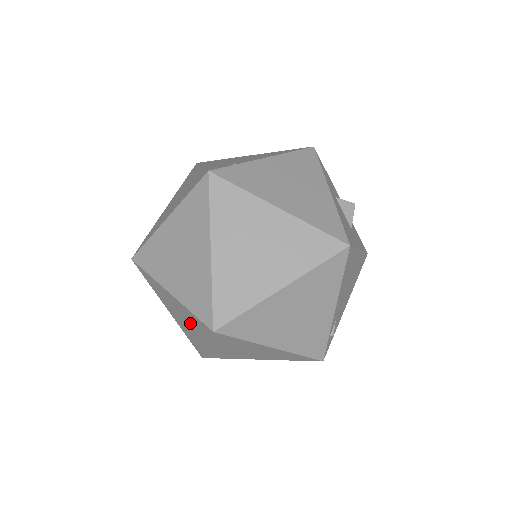
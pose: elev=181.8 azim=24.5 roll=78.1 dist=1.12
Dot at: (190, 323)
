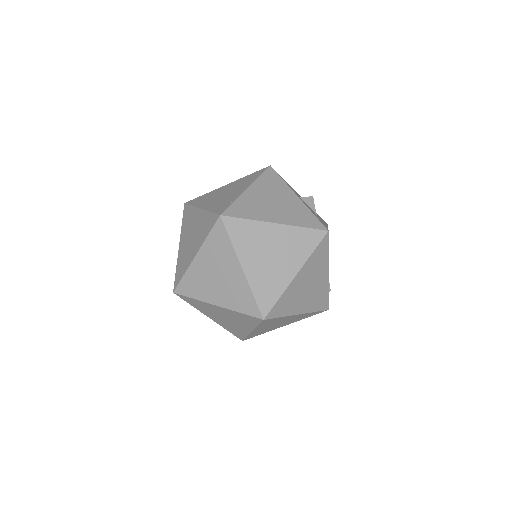
Dot at: (236, 320)
